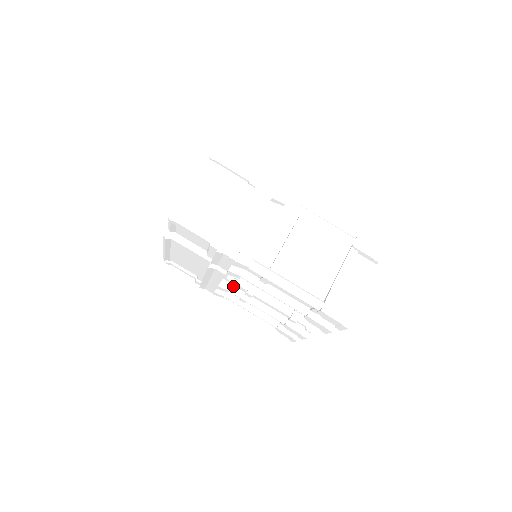
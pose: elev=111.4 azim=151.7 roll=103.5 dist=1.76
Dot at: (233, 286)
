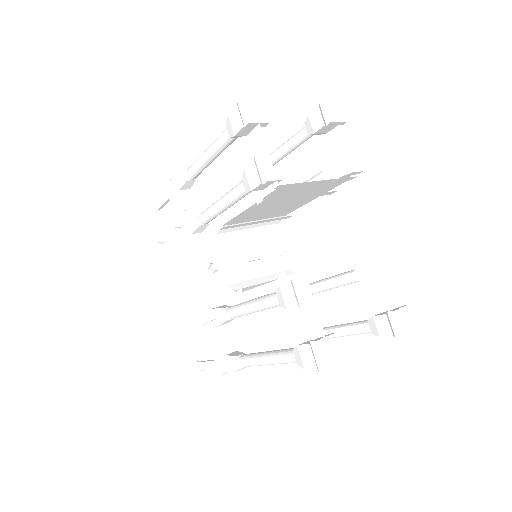
Dot at: occluded
